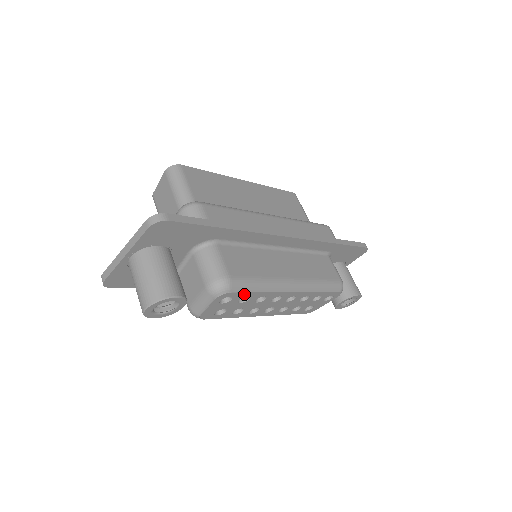
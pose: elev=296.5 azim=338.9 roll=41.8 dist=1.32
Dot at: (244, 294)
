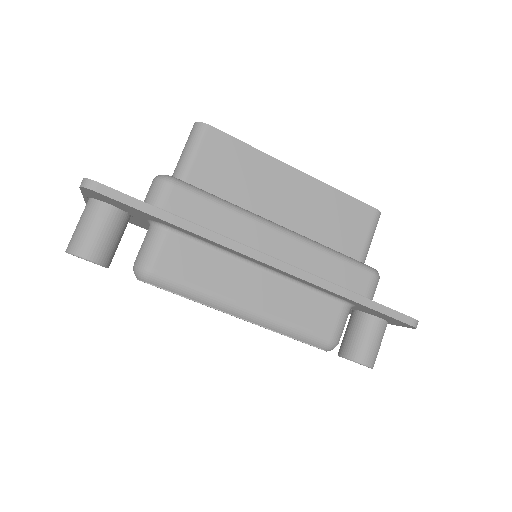
Dot at: (170, 291)
